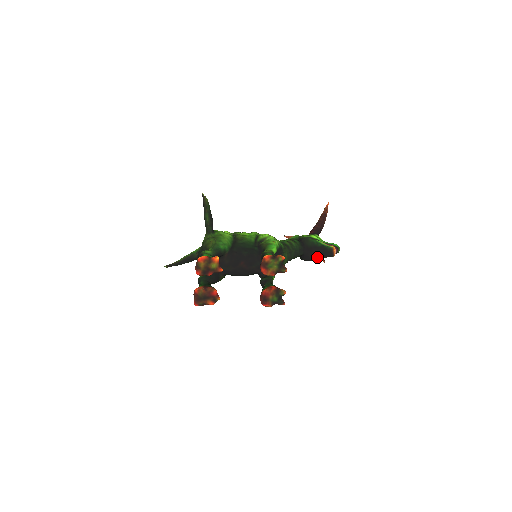
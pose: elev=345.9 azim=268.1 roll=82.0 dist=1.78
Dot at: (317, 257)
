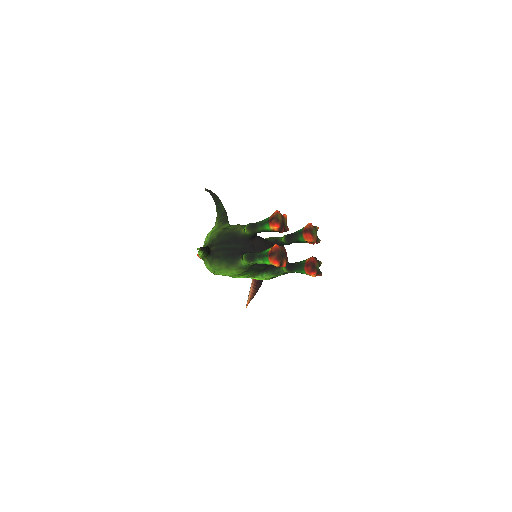
Dot at: occluded
